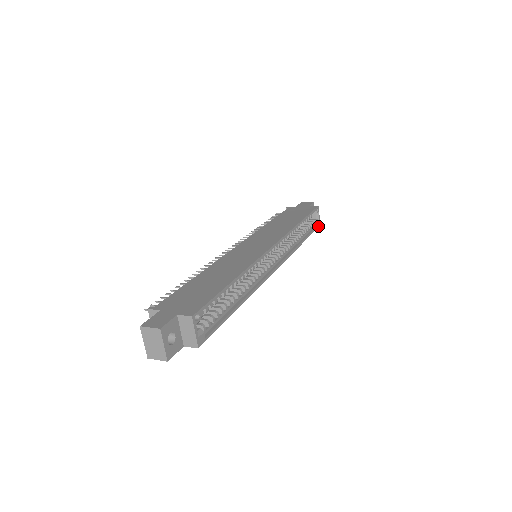
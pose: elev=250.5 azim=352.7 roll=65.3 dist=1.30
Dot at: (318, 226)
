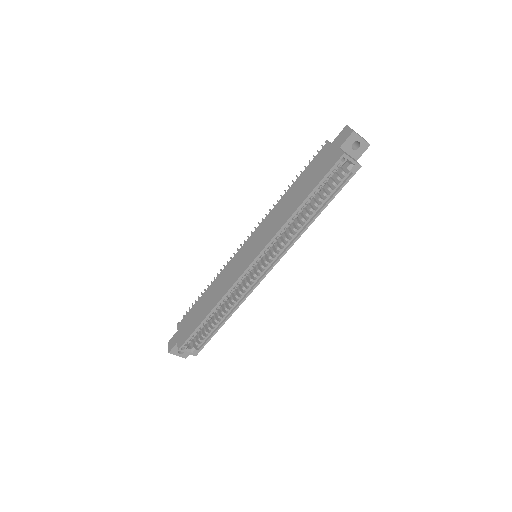
Dot at: (355, 171)
